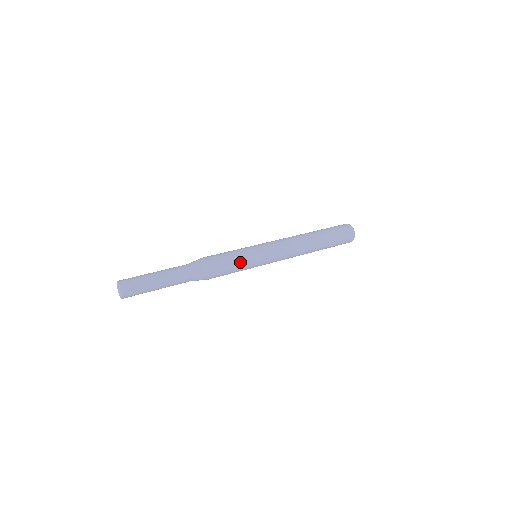
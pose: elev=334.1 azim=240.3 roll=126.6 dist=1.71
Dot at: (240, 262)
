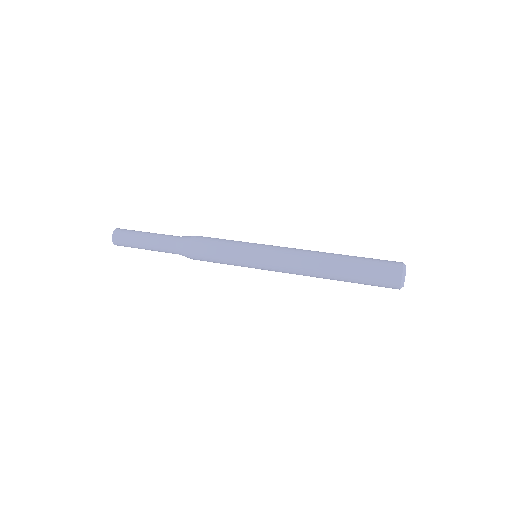
Dot at: (226, 255)
